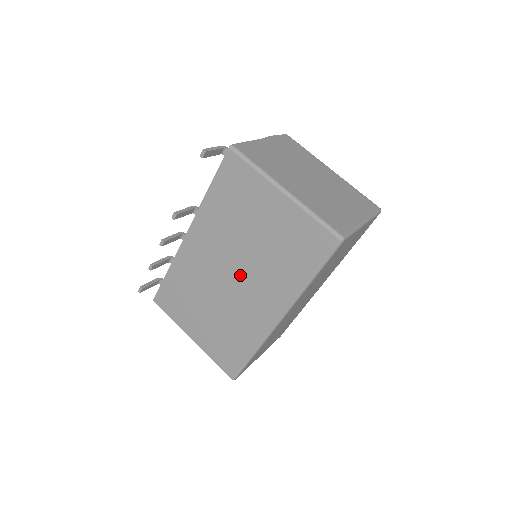
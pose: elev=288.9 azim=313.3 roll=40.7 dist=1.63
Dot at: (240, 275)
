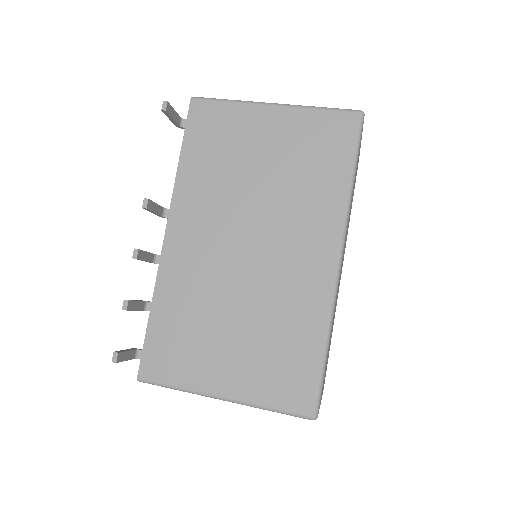
Dot at: (260, 237)
